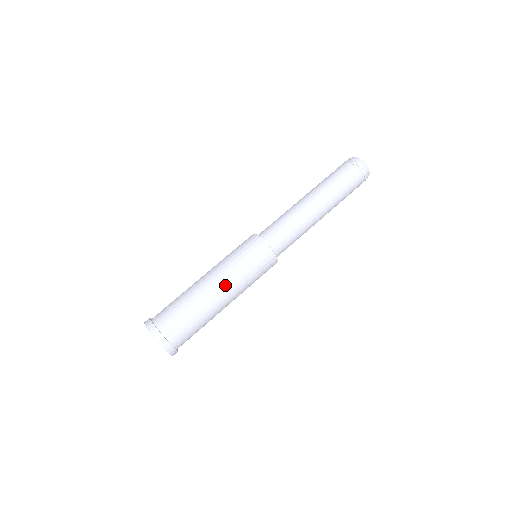
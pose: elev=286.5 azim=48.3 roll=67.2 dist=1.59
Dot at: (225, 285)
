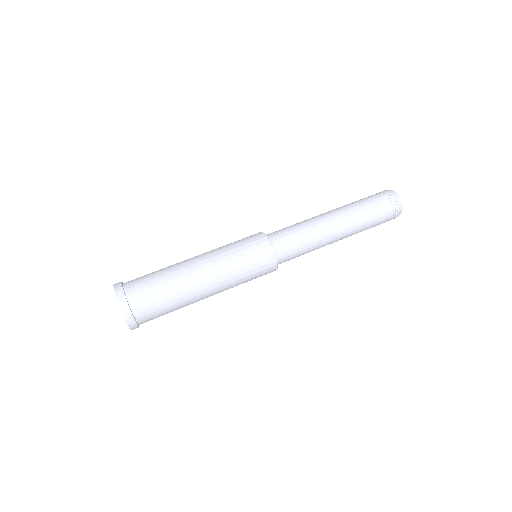
Dot at: (215, 277)
